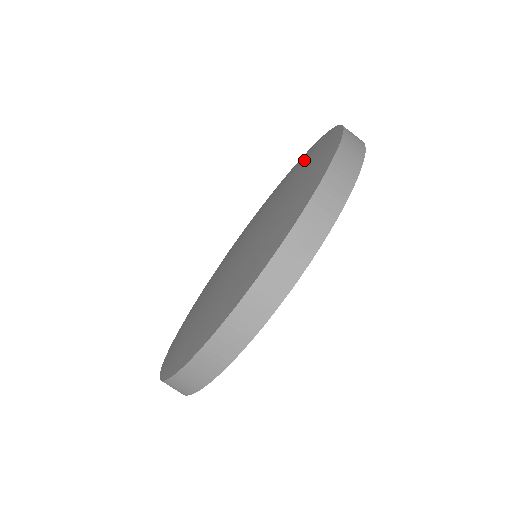
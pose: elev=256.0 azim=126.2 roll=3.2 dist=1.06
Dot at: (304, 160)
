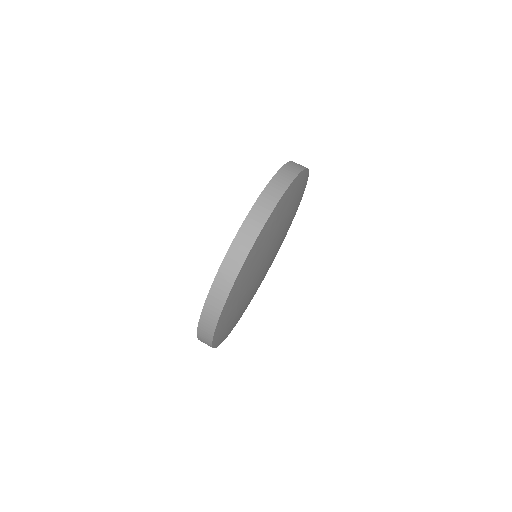
Dot at: occluded
